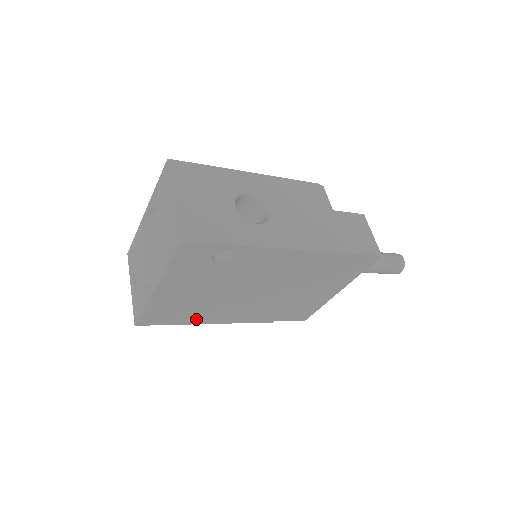
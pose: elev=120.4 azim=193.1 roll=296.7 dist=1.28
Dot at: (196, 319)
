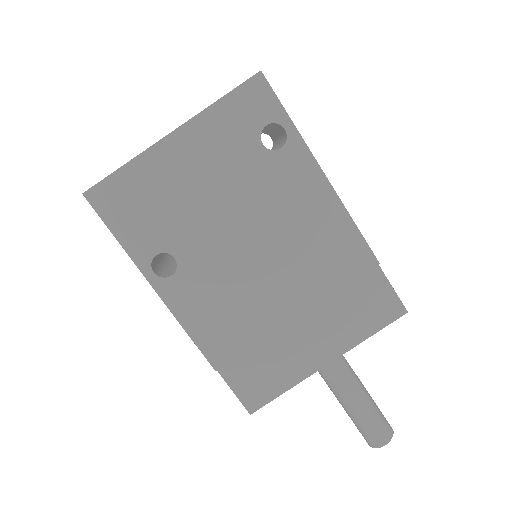
Dot at: (149, 255)
